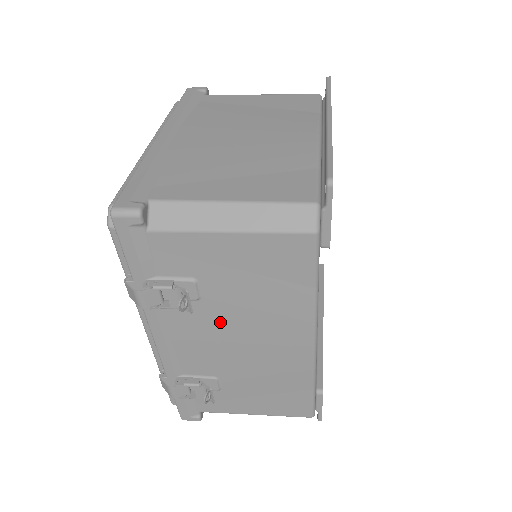
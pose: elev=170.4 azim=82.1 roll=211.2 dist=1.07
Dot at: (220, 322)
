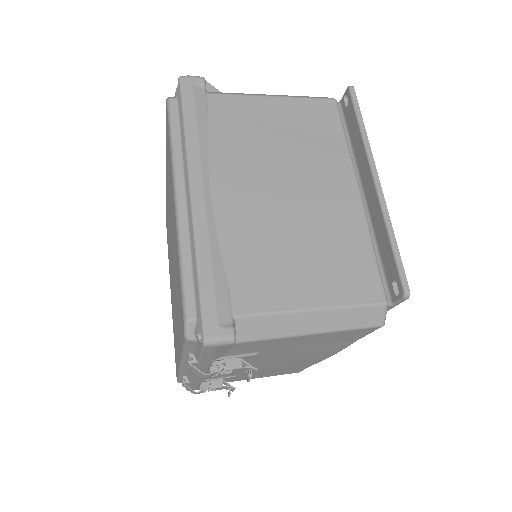
Dot at: (263, 361)
